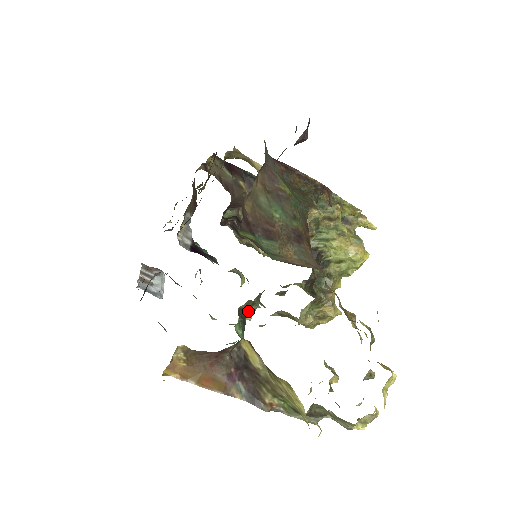
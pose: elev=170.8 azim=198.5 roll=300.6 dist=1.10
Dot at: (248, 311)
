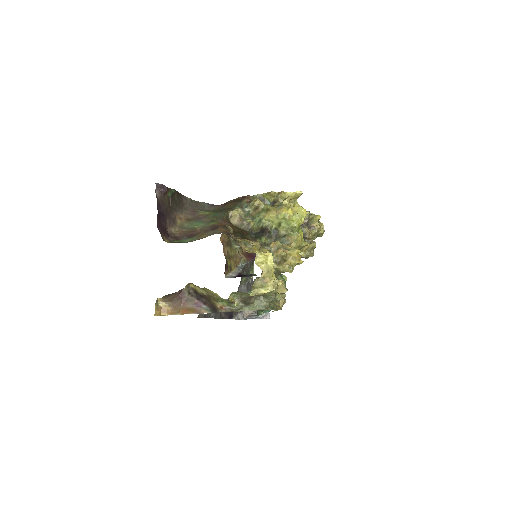
Dot at: occluded
